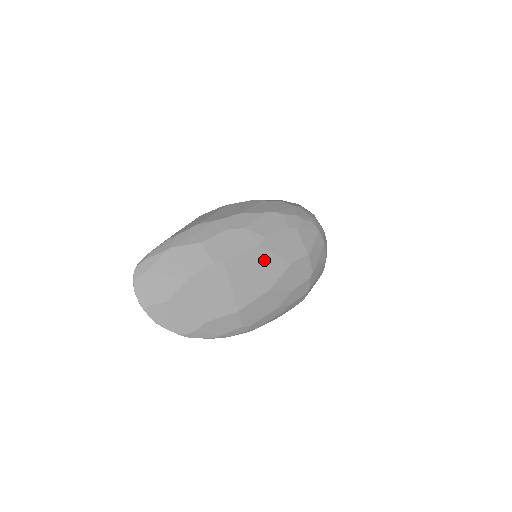
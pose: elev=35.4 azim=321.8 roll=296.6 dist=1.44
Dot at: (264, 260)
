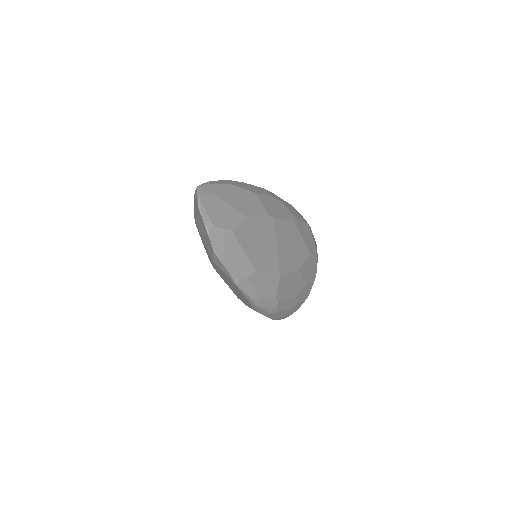
Dot at: (296, 238)
